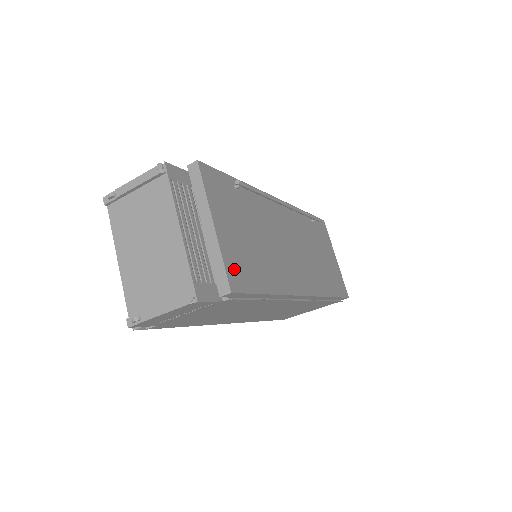
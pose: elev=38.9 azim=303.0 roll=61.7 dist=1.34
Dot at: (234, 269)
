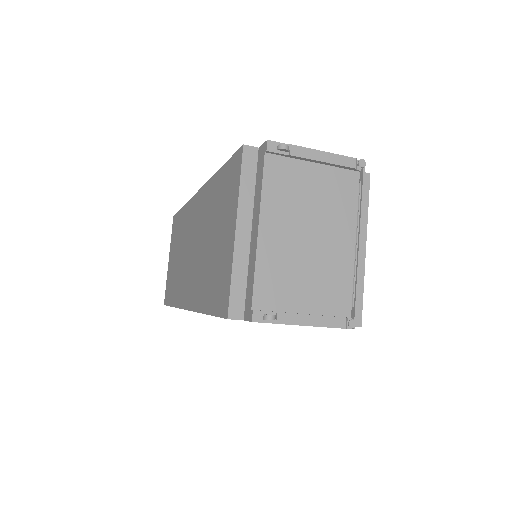
Dot at: occluded
